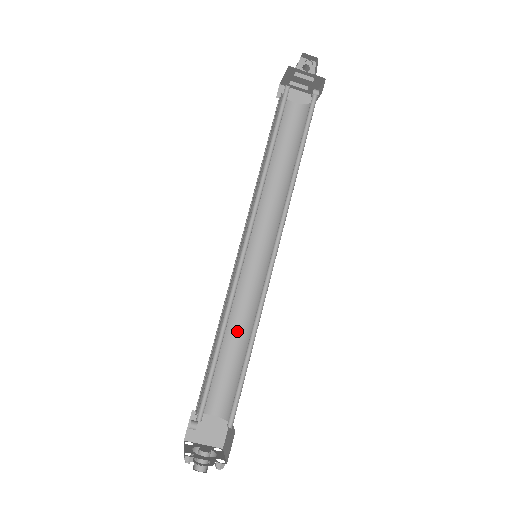
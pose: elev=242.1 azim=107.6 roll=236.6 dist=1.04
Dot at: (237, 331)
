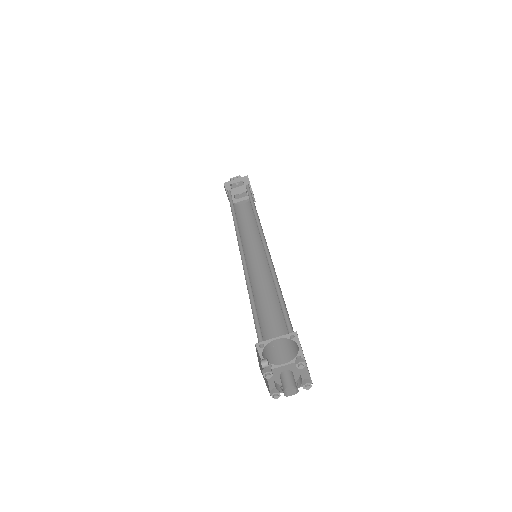
Dot at: (272, 305)
